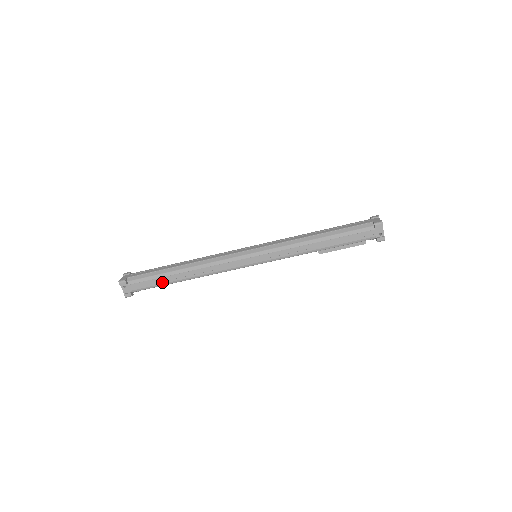
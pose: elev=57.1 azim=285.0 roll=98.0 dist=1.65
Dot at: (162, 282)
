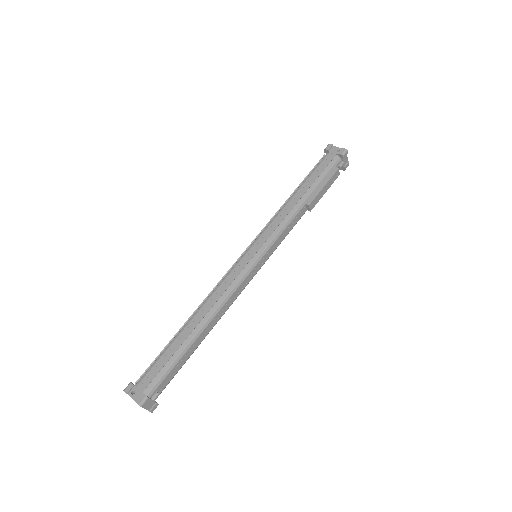
Dot at: (174, 351)
